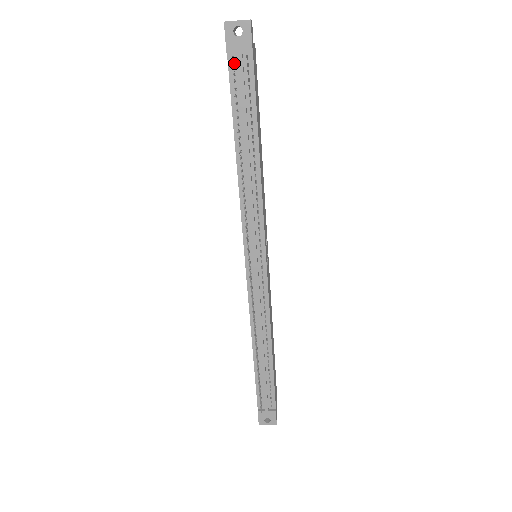
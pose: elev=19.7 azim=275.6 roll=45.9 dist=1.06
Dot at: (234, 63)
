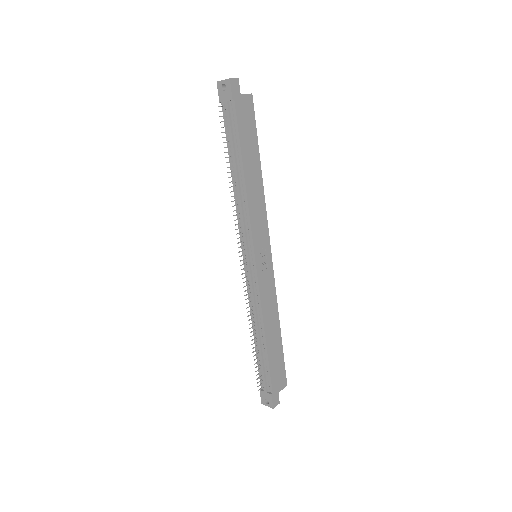
Dot at: (225, 109)
